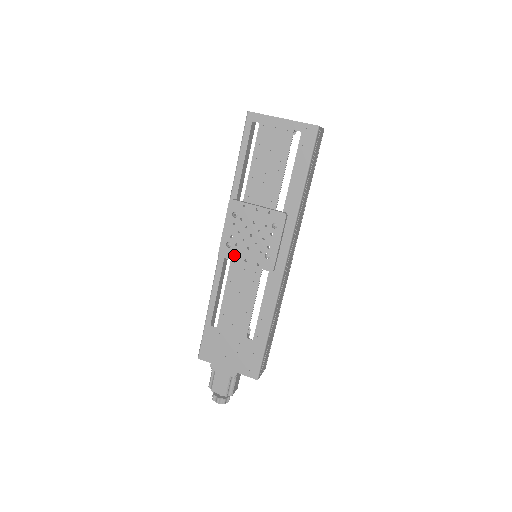
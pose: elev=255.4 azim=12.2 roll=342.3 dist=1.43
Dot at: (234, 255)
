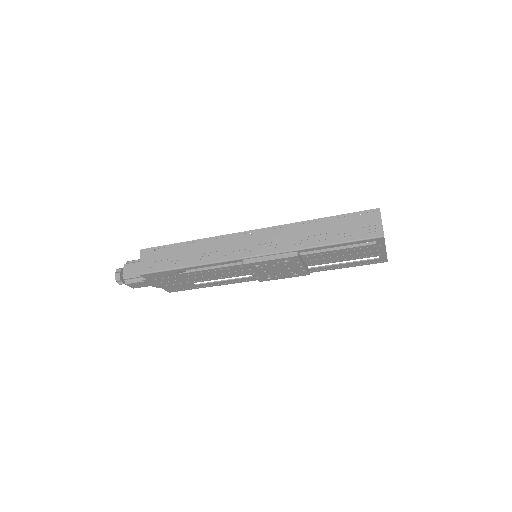
Dot at: (252, 269)
